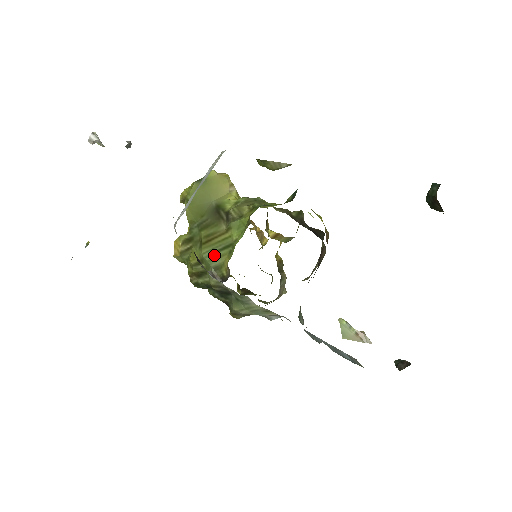
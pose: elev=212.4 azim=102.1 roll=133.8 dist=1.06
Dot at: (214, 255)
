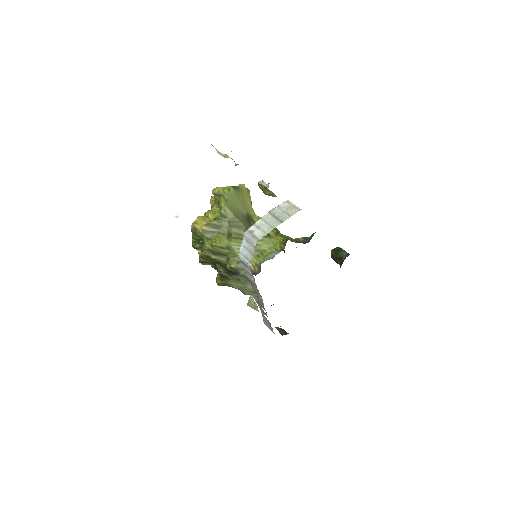
Dot at: occluded
